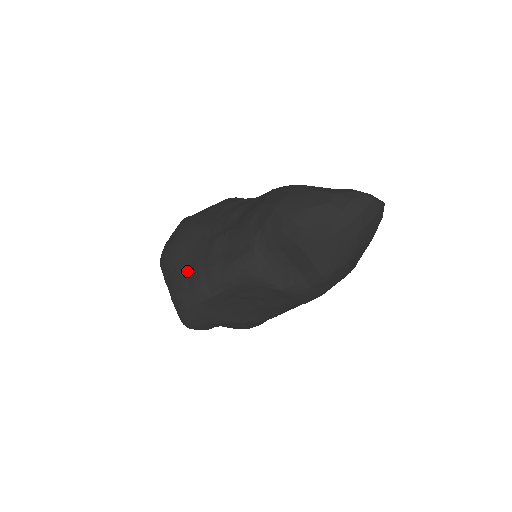
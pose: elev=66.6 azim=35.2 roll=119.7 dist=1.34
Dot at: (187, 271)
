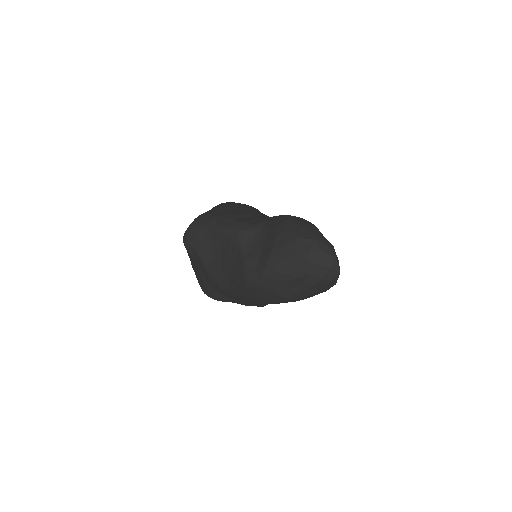
Dot at: (219, 212)
